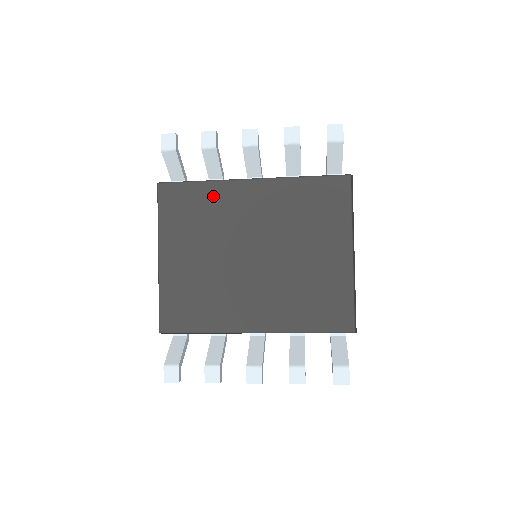
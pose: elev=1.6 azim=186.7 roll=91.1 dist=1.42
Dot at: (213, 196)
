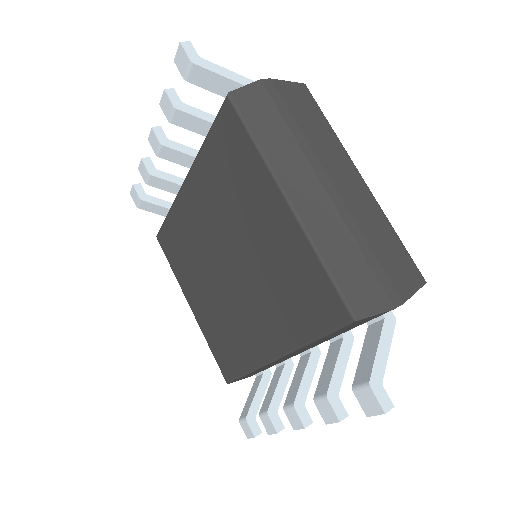
Dot at: (178, 223)
